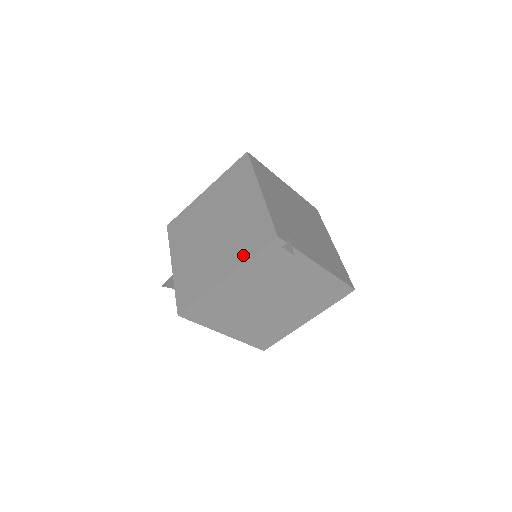
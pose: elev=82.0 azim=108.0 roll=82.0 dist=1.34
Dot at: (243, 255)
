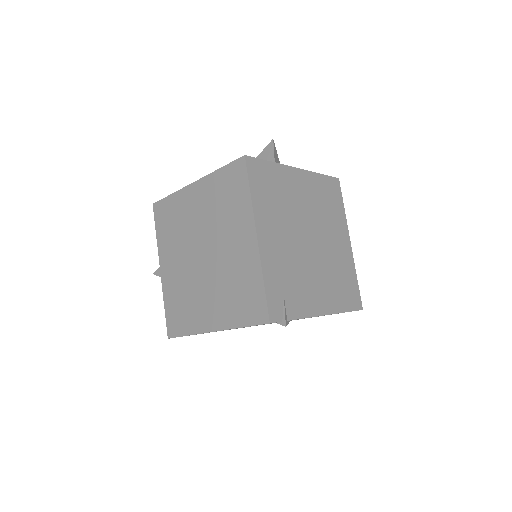
Dot at: (232, 318)
